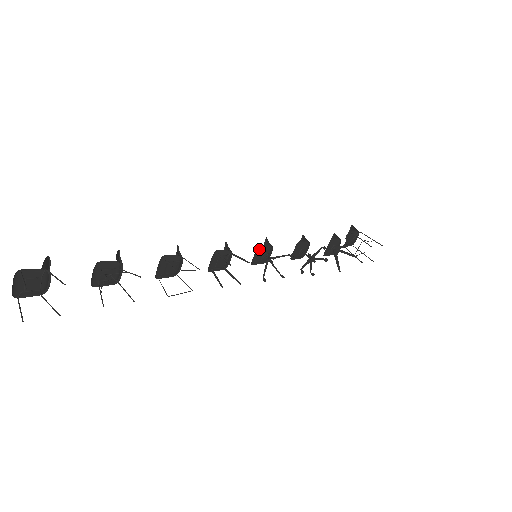
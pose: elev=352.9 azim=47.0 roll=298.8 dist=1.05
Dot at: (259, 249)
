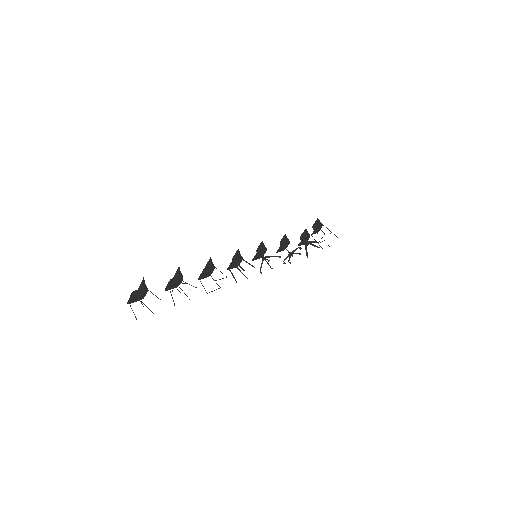
Dot at: (258, 252)
